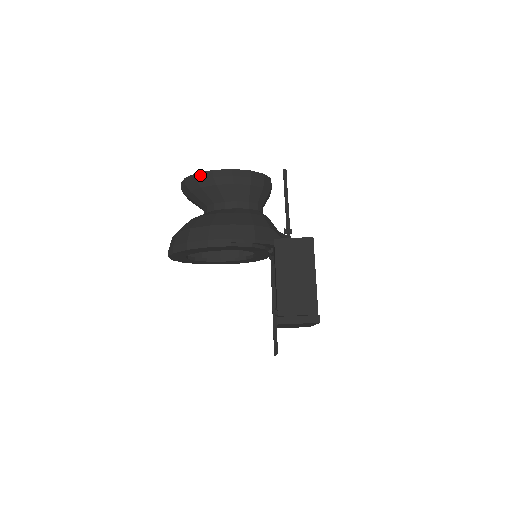
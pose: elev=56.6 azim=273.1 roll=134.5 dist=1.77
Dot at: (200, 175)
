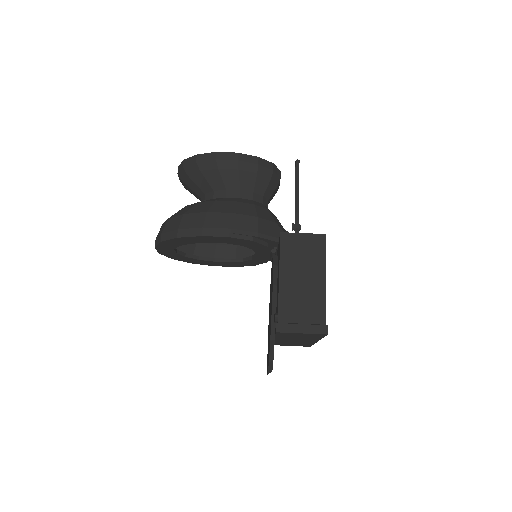
Dot at: (201, 157)
